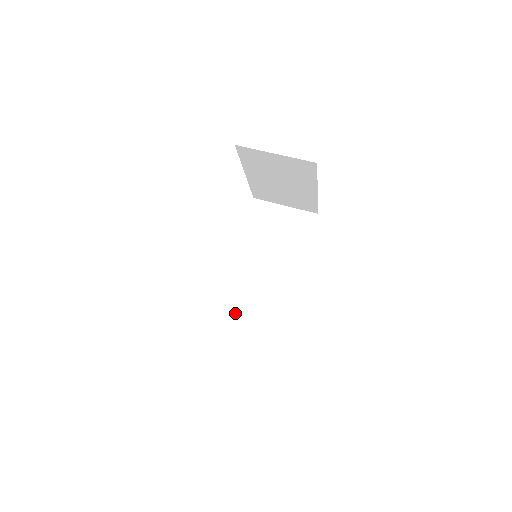
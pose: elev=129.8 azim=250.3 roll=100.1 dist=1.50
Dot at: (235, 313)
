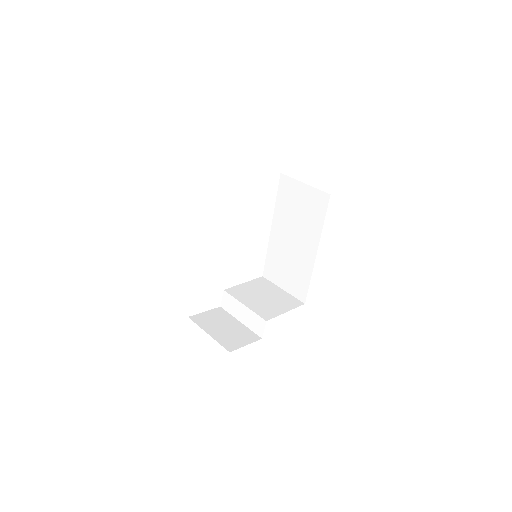
Dot at: (275, 275)
